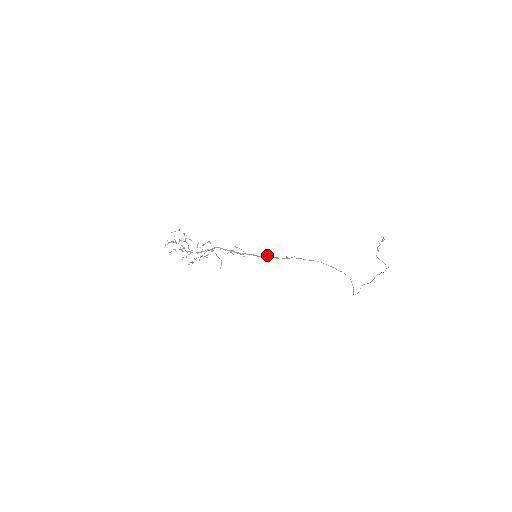
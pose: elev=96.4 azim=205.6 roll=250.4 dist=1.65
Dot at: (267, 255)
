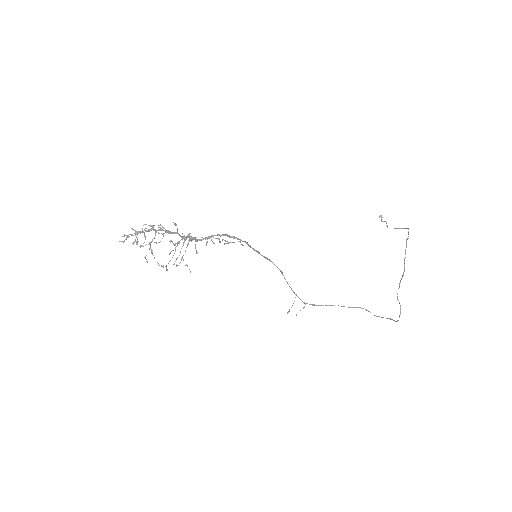
Dot at: occluded
